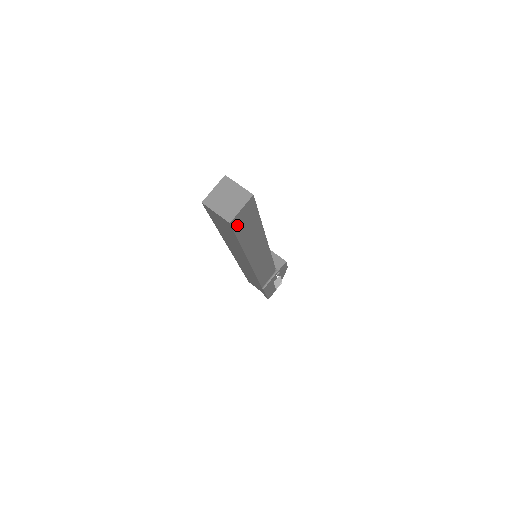
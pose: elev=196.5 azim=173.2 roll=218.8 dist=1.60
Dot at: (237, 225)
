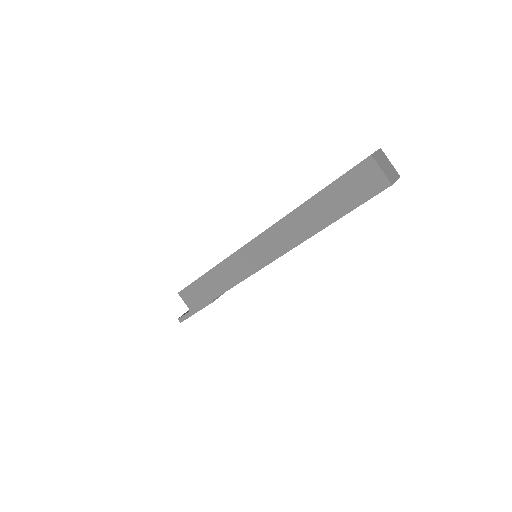
Dot at: (377, 194)
